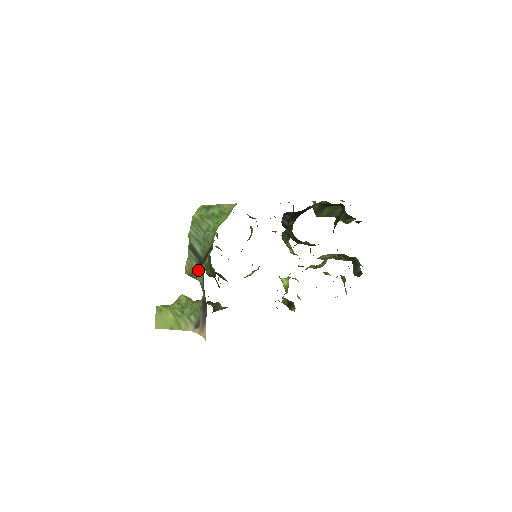
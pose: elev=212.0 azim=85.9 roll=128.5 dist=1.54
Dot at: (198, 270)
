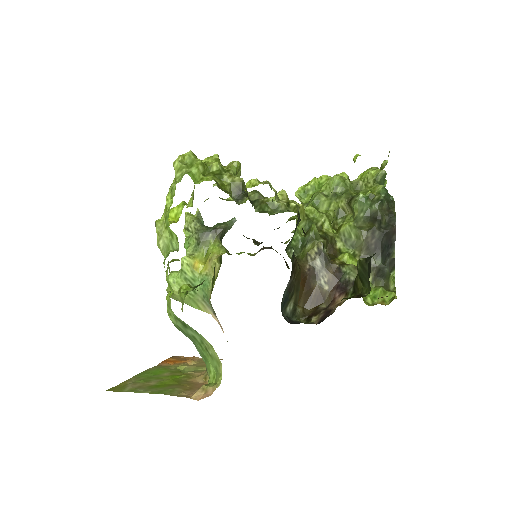
Dot at: occluded
